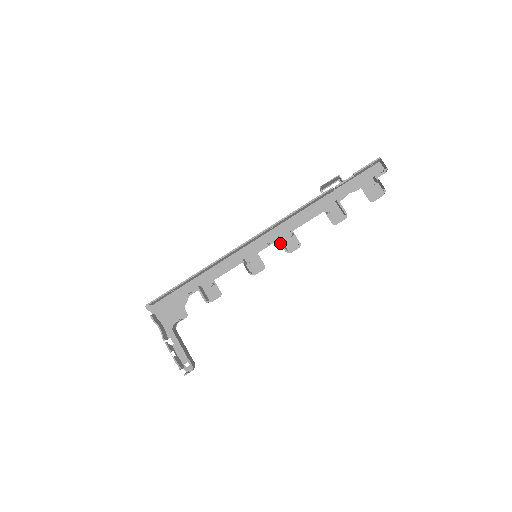
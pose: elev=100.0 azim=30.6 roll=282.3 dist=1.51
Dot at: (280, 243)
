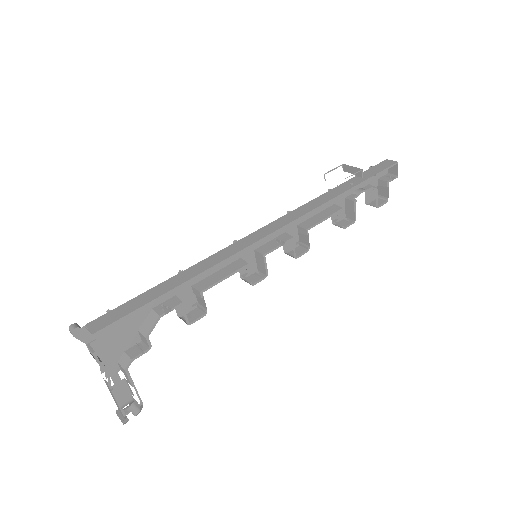
Dot at: (293, 246)
